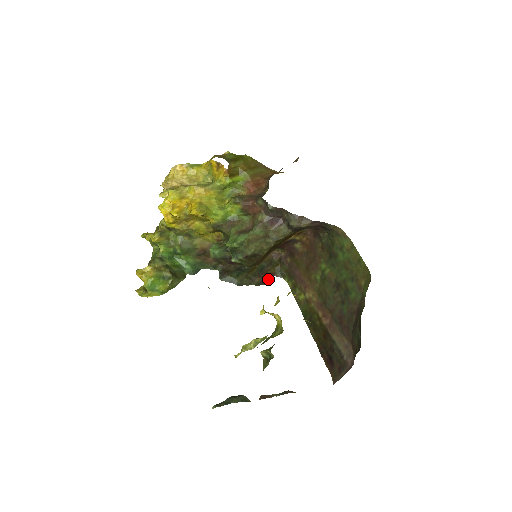
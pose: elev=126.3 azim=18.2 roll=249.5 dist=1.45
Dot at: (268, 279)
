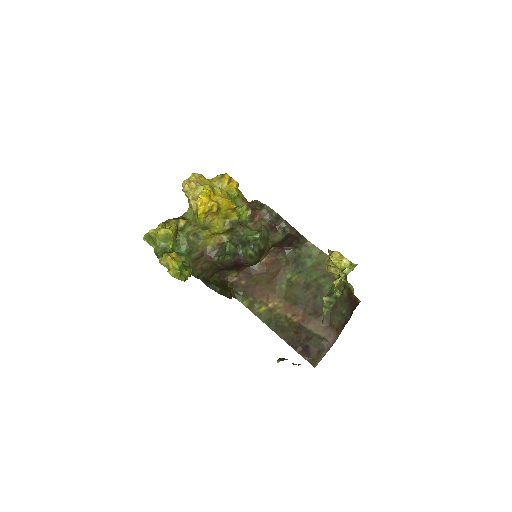
Dot at: occluded
